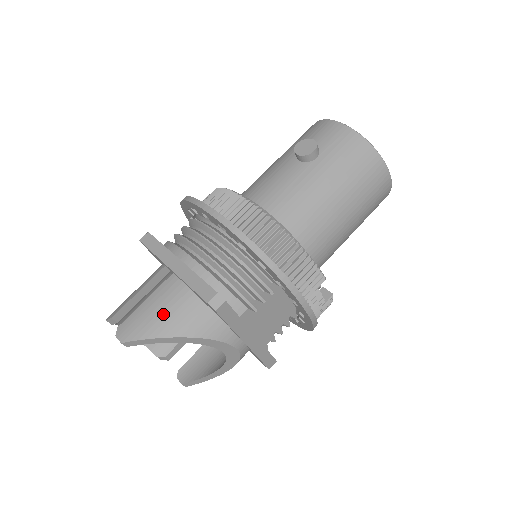
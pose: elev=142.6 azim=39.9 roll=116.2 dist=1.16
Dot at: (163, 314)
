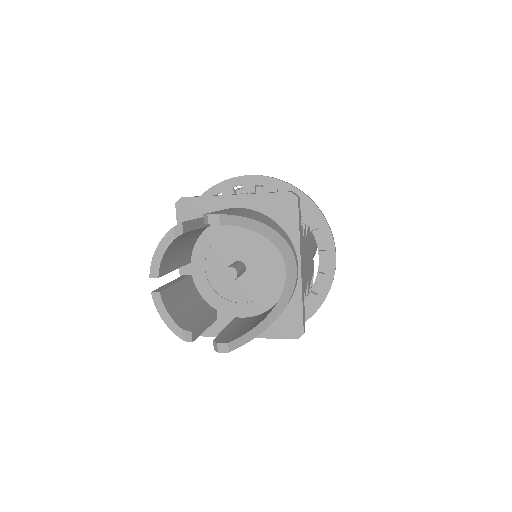
Dot at: (243, 212)
